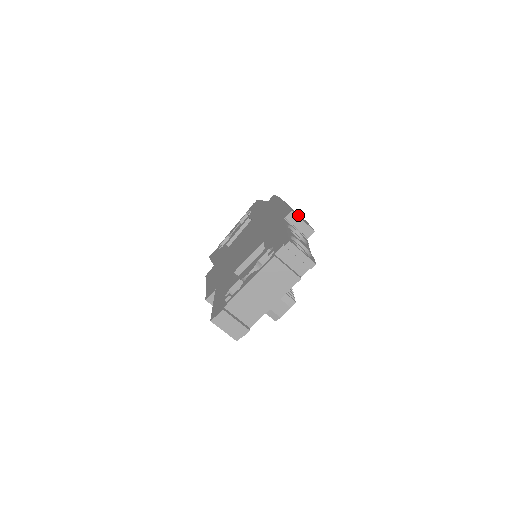
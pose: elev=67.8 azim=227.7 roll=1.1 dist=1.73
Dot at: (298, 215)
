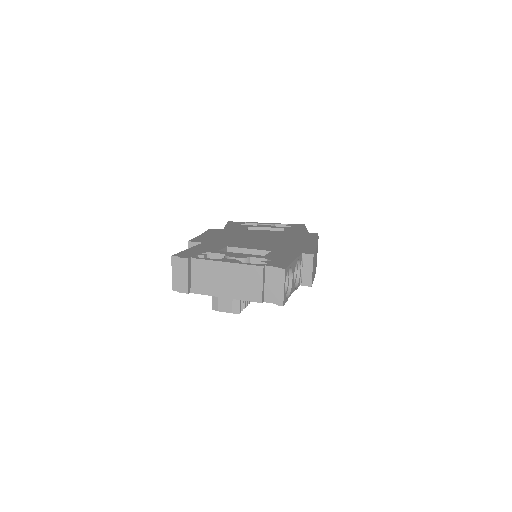
Dot at: (314, 263)
